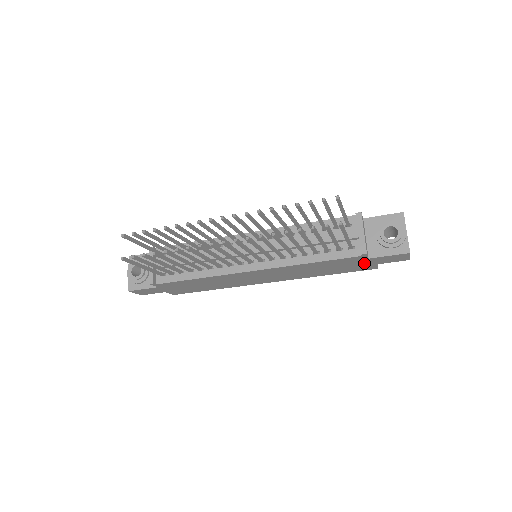
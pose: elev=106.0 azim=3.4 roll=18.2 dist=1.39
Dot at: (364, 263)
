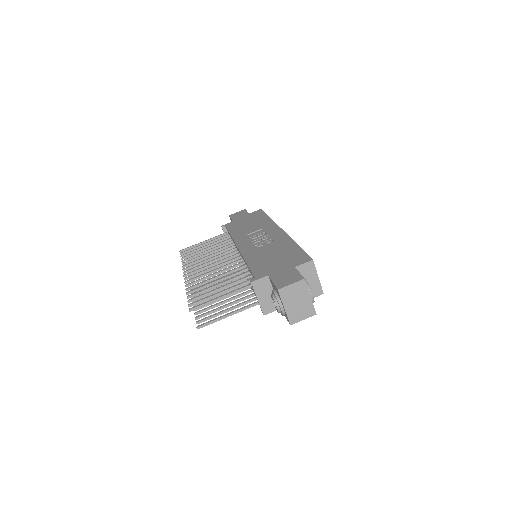
Dot at: occluded
